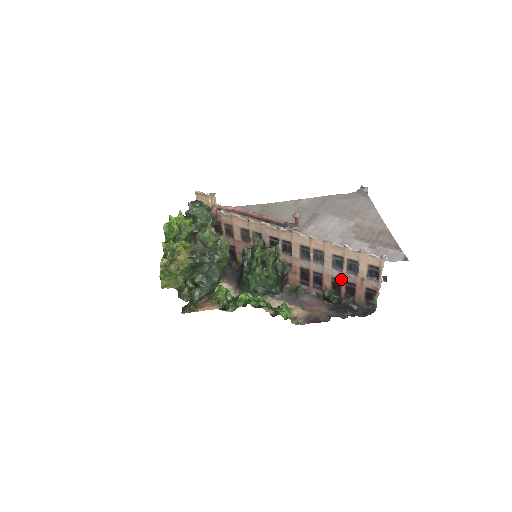
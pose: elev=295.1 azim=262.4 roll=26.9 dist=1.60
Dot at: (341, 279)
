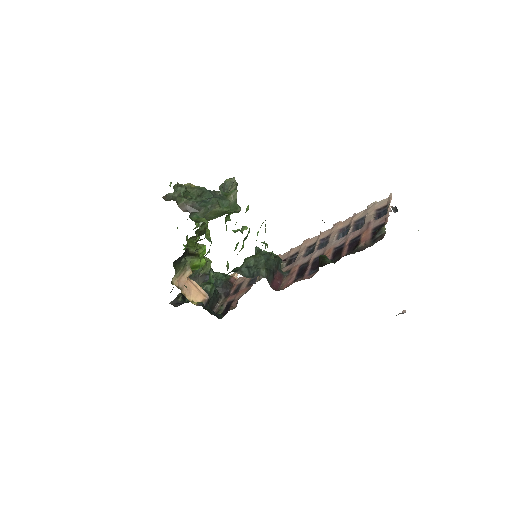
Dot at: (344, 242)
